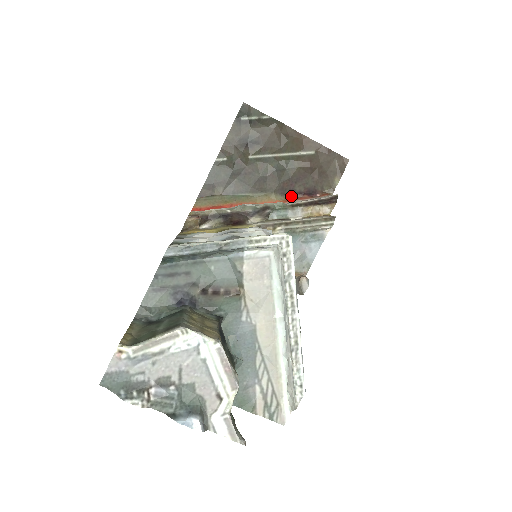
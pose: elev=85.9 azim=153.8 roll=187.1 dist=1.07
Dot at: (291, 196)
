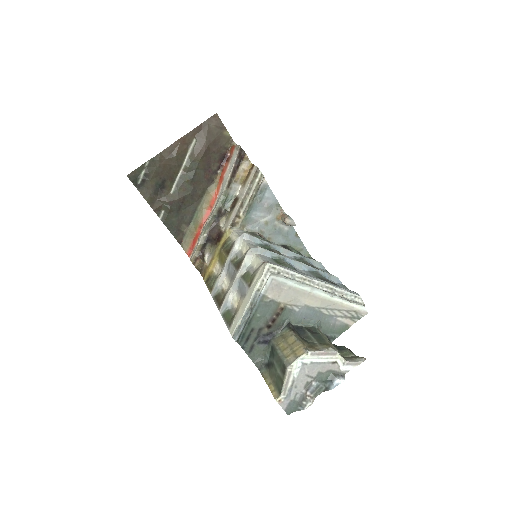
Dot at: (217, 176)
